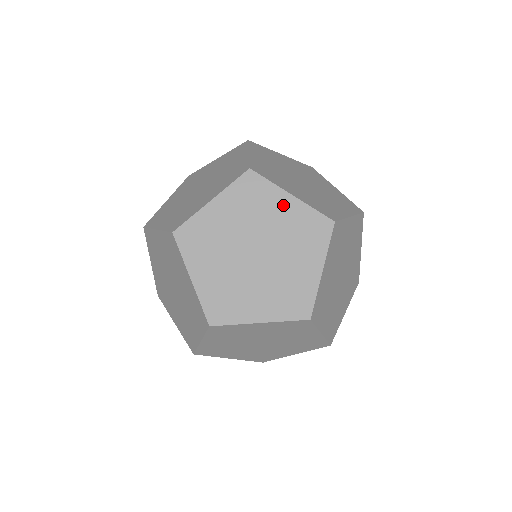
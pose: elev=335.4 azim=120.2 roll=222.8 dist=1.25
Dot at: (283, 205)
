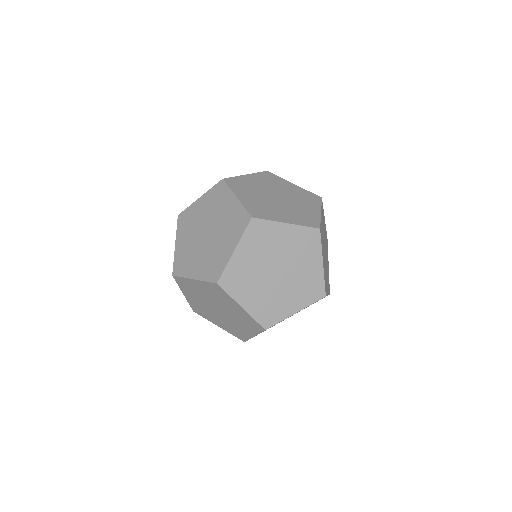
Dot at: (290, 186)
